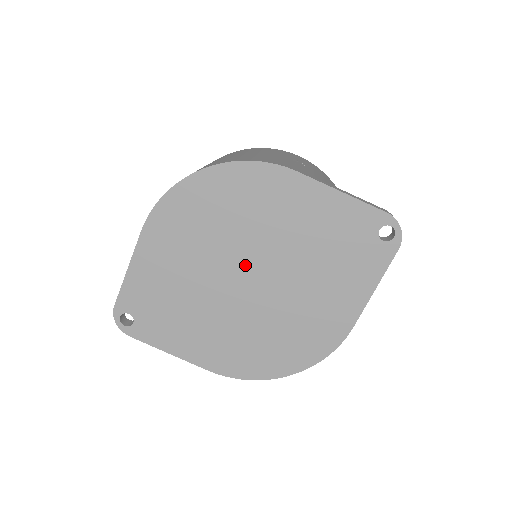
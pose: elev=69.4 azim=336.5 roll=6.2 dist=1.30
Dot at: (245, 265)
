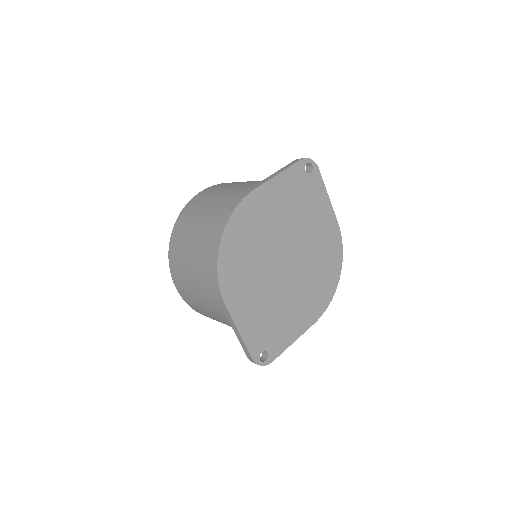
Dot at: (279, 257)
